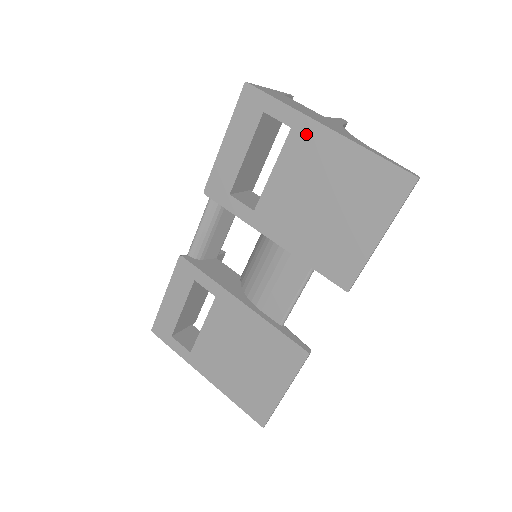
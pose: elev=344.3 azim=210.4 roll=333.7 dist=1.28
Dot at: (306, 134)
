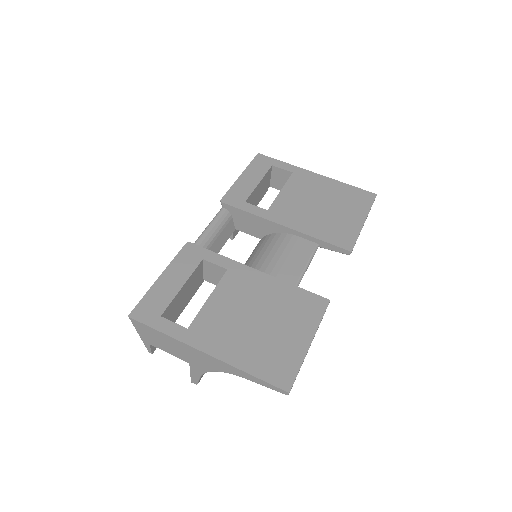
Dot at: (303, 175)
